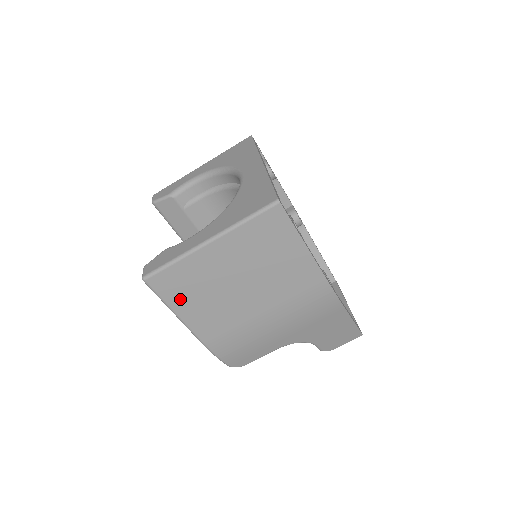
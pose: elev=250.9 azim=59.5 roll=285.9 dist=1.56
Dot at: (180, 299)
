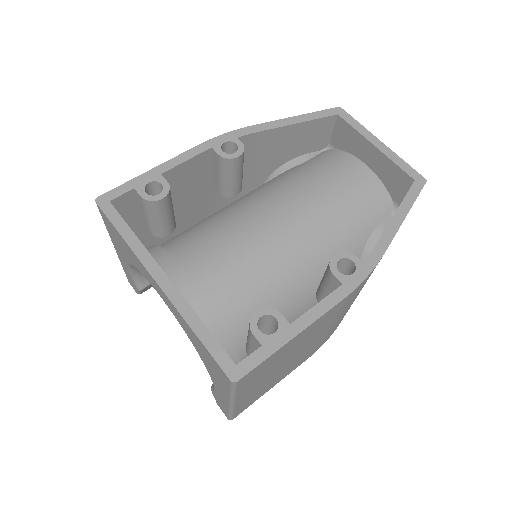
Dot at: (264, 392)
